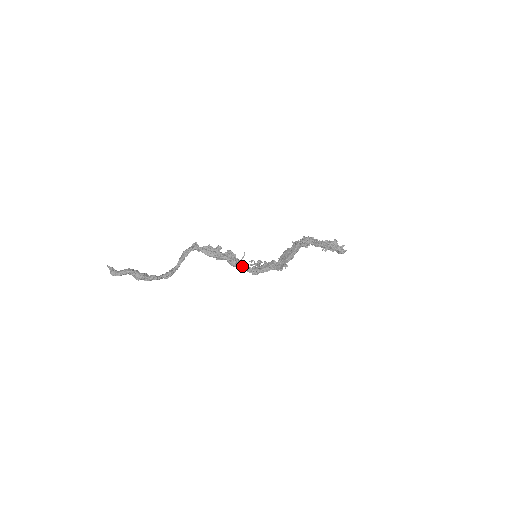
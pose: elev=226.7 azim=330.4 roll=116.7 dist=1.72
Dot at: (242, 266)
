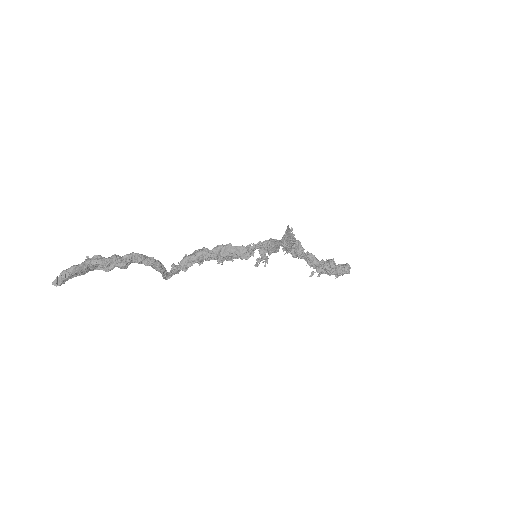
Dot at: (245, 248)
